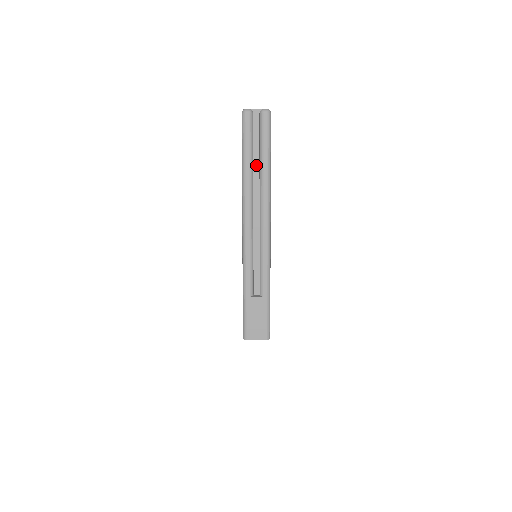
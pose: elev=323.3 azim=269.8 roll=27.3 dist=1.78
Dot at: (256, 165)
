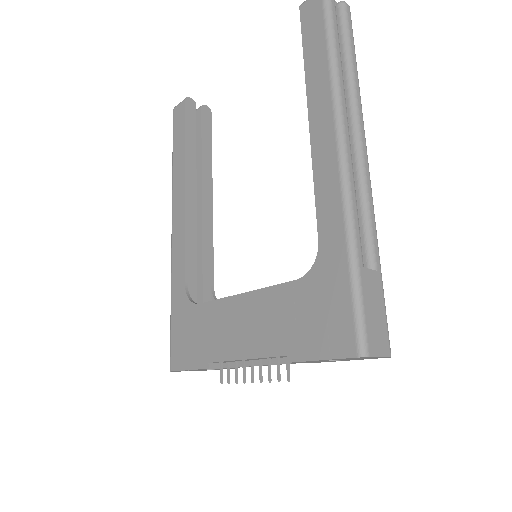
Dot at: occluded
